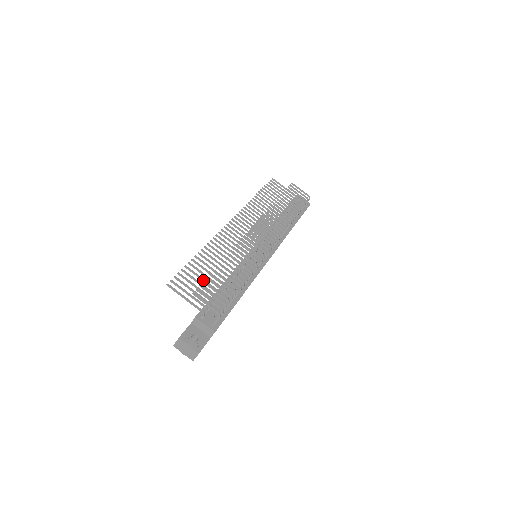
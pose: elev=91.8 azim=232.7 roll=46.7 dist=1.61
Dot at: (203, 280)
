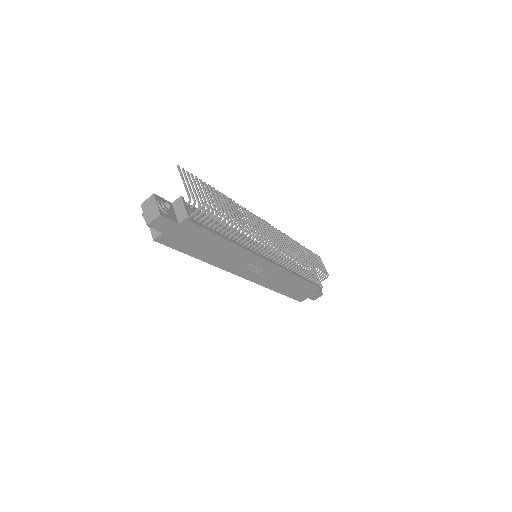
Dot at: occluded
